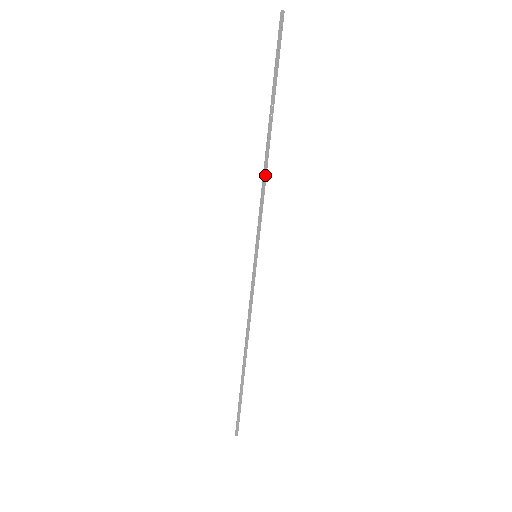
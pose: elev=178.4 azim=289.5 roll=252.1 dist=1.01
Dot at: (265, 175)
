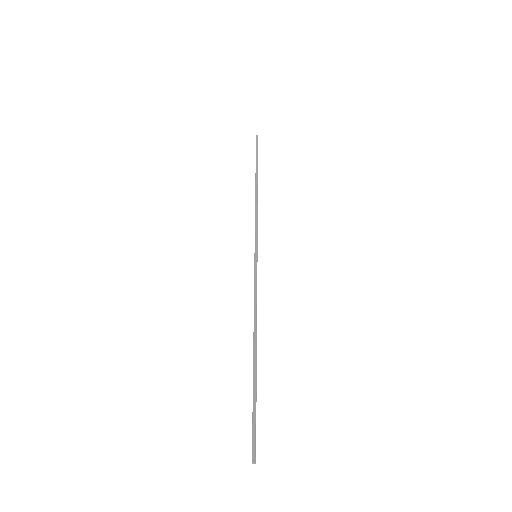
Dot at: (256, 205)
